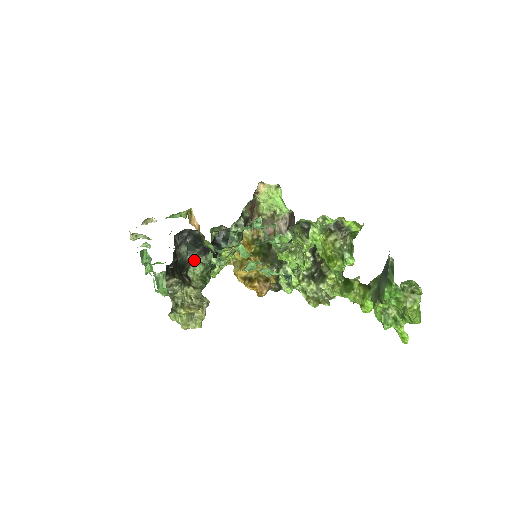
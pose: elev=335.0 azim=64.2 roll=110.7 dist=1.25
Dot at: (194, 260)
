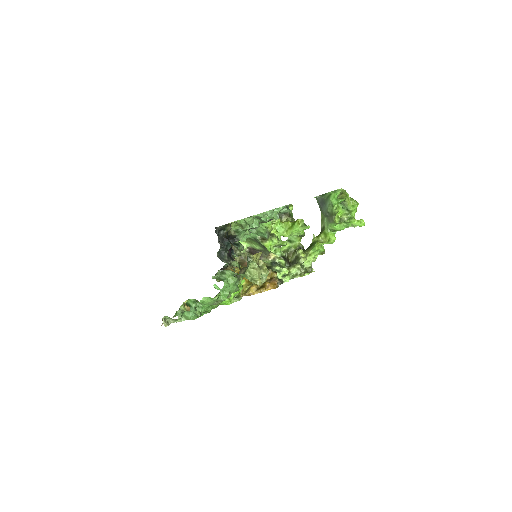
Dot at: (229, 262)
